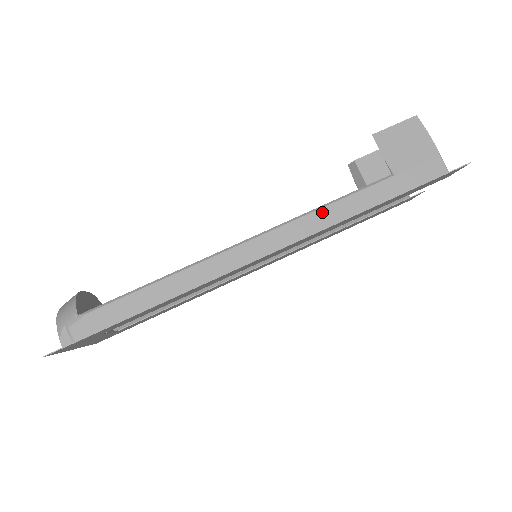
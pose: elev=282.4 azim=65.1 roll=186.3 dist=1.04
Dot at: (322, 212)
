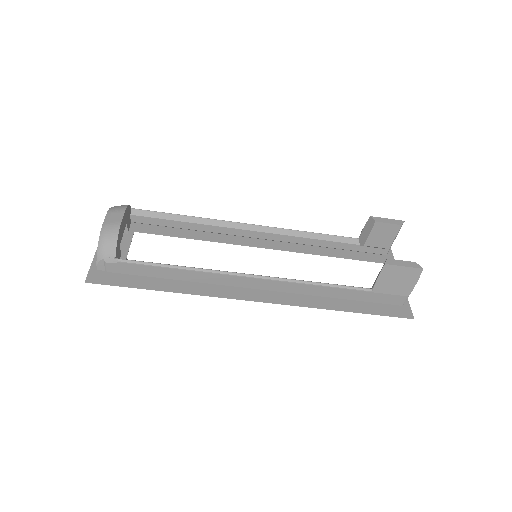
Dot at: (311, 286)
